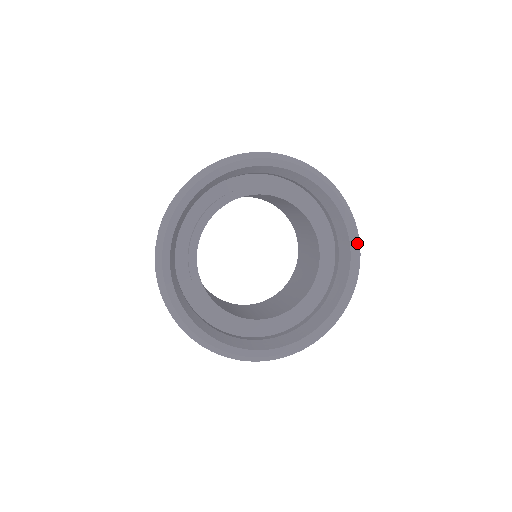
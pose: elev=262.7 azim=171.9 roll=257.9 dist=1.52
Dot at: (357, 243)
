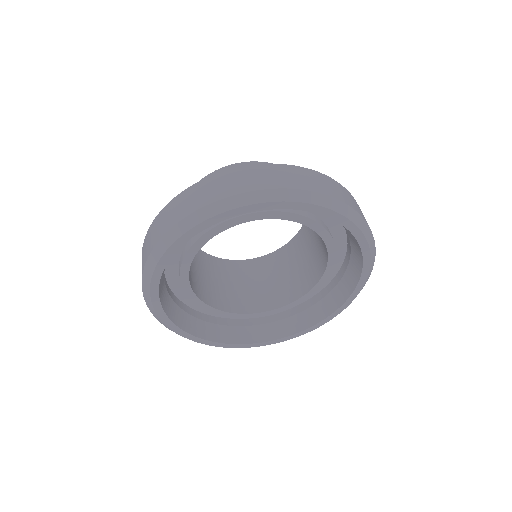
Dot at: (365, 233)
